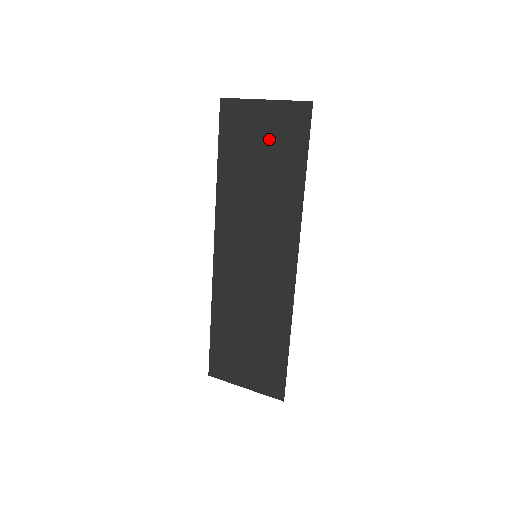
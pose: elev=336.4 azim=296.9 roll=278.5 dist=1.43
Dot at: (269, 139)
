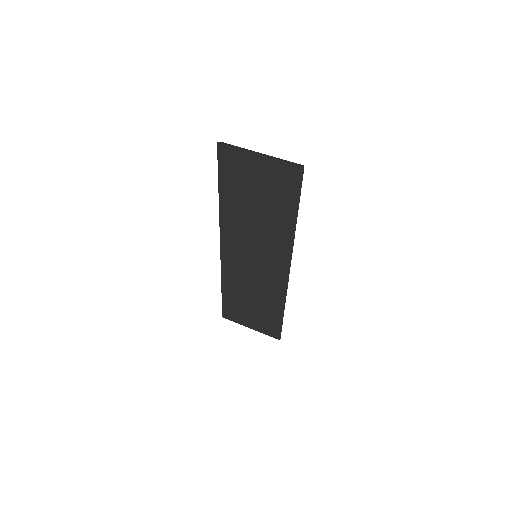
Dot at: (265, 185)
